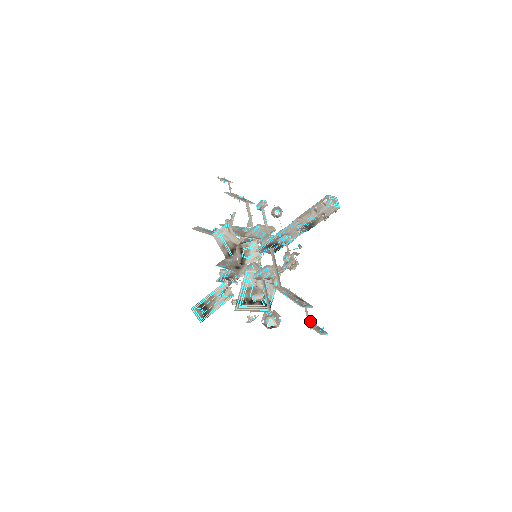
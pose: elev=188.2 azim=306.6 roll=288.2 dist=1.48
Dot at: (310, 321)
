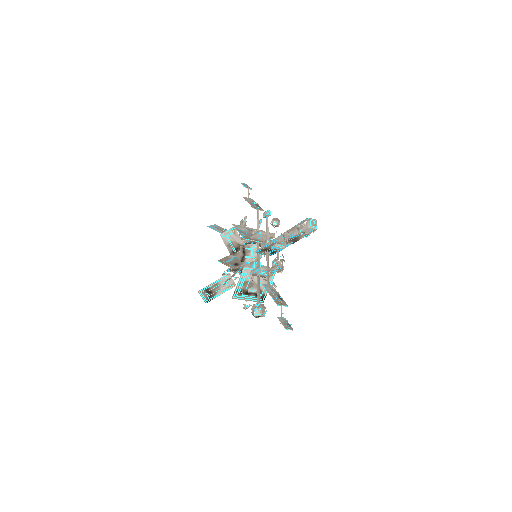
Dot at: (283, 317)
